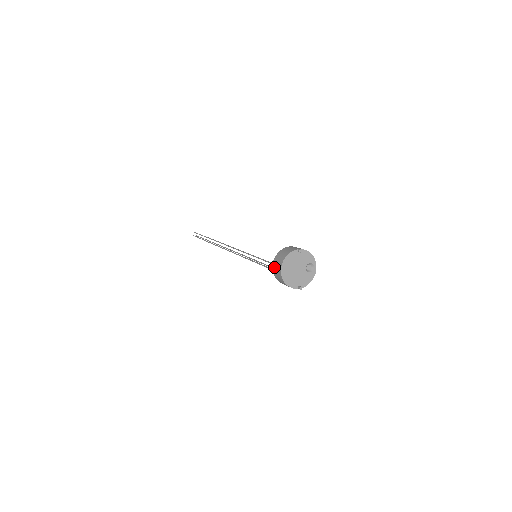
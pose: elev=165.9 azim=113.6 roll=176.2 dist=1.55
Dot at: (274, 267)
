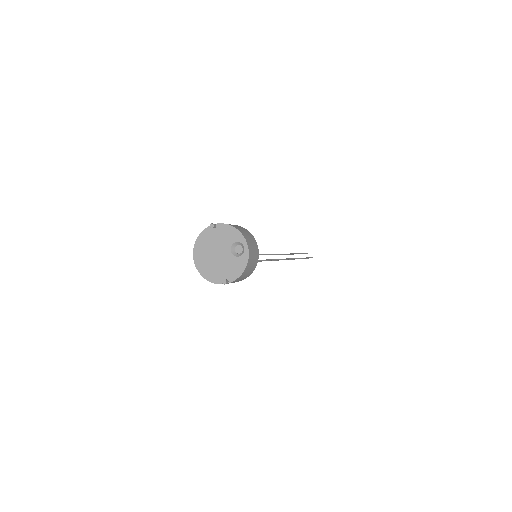
Dot at: occluded
